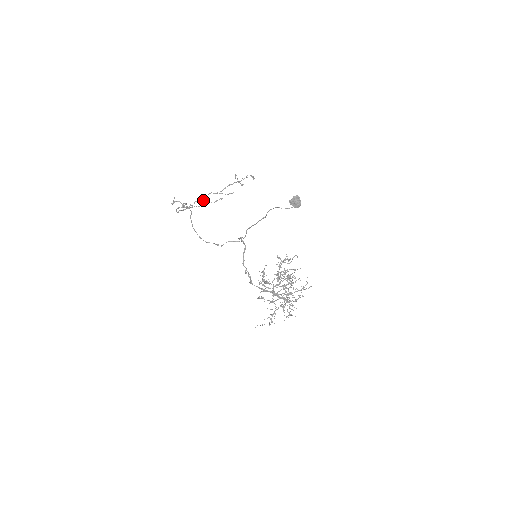
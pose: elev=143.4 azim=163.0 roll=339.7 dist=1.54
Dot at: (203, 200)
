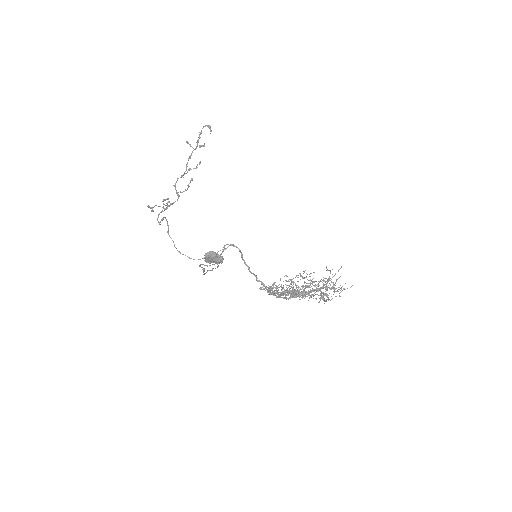
Dot at: (176, 192)
